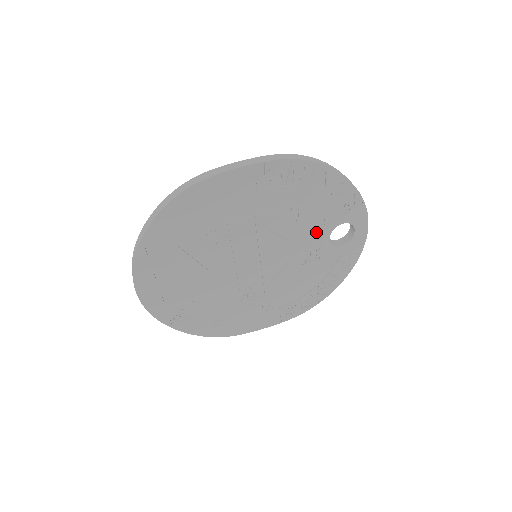
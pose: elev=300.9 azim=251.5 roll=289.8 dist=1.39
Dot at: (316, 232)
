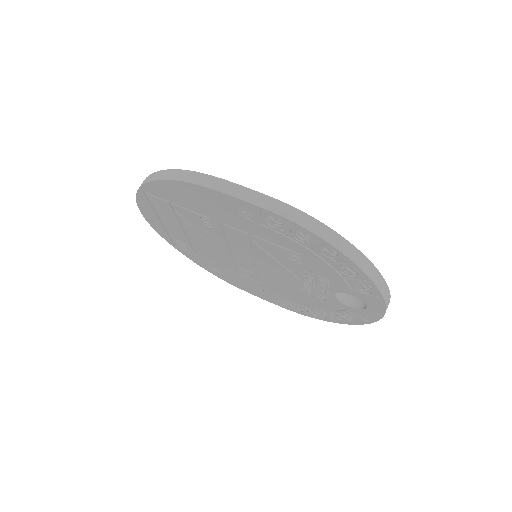
Dot at: (320, 282)
